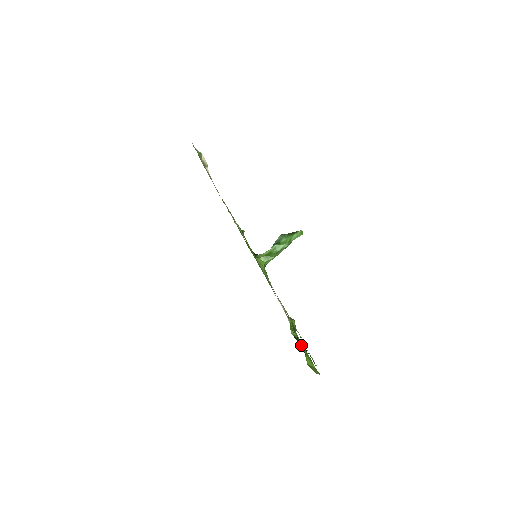
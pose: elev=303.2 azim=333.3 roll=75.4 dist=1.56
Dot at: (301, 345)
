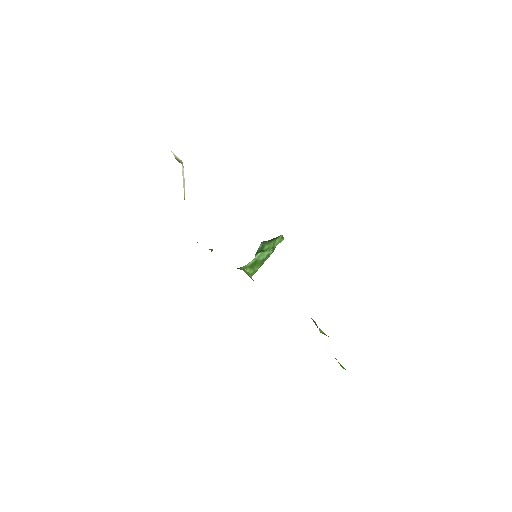
Dot at: occluded
